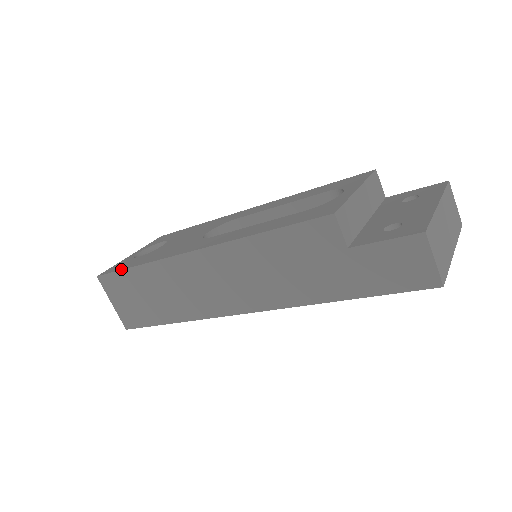
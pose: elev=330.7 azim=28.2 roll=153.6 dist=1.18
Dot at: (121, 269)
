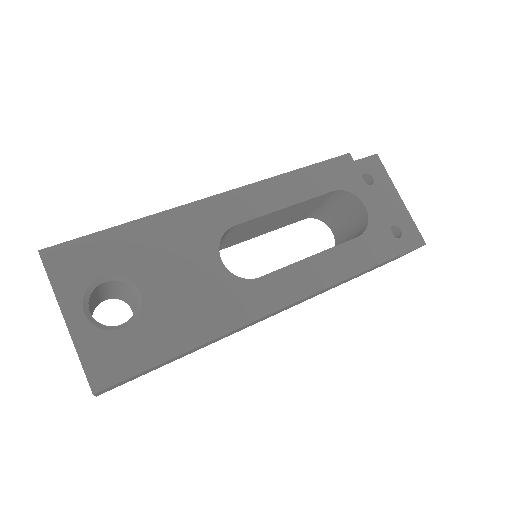
Dot at: (152, 366)
